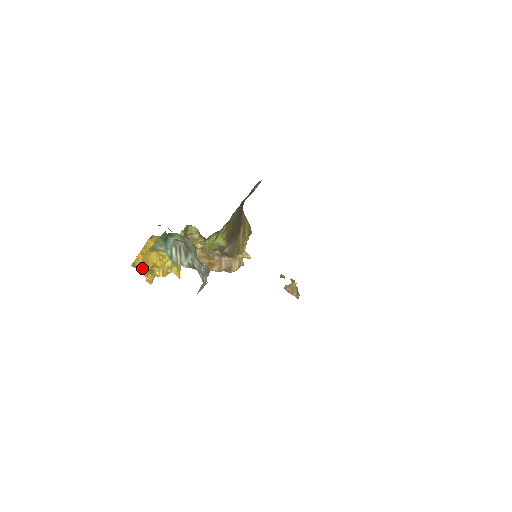
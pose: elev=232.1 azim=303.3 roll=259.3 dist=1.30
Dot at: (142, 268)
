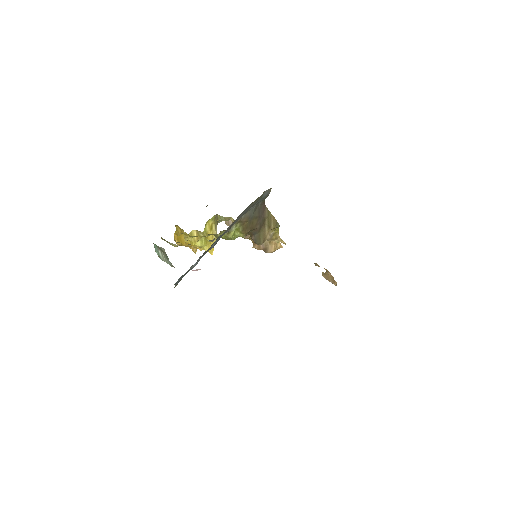
Dot at: (180, 243)
